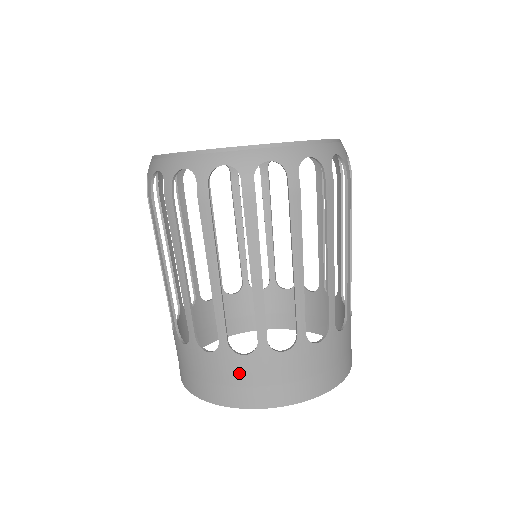
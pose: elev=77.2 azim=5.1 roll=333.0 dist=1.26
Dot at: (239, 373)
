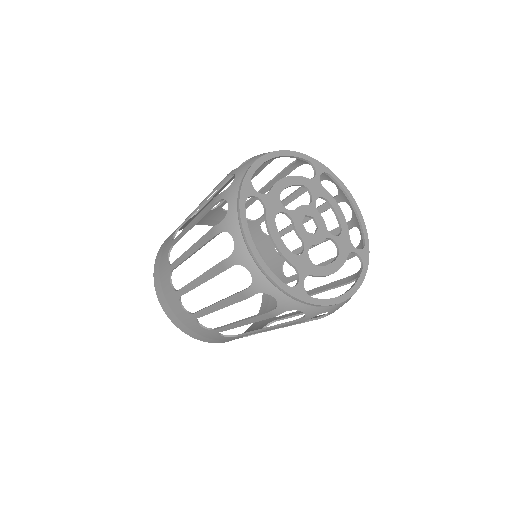
Dot at: (213, 337)
